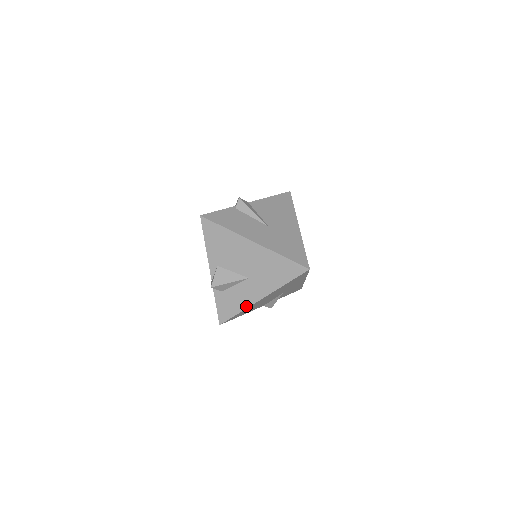
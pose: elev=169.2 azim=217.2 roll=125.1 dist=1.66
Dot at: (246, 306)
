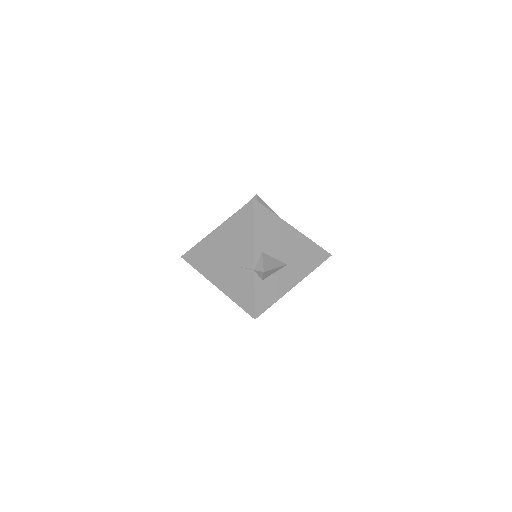
Dot at: (282, 294)
